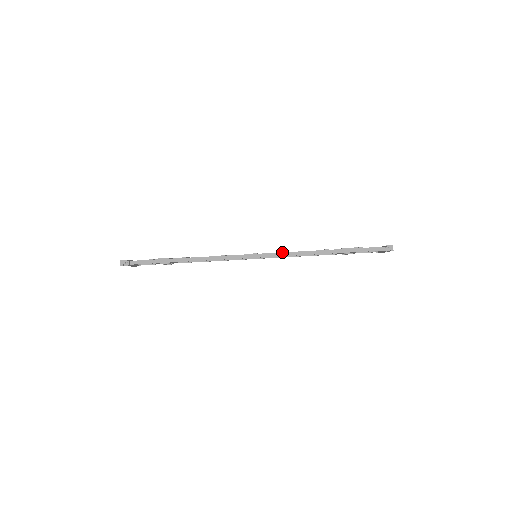
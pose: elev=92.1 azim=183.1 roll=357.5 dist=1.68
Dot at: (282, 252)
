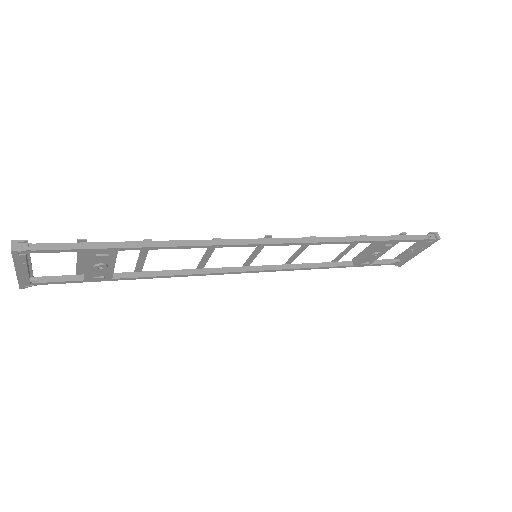
Dot at: (306, 237)
